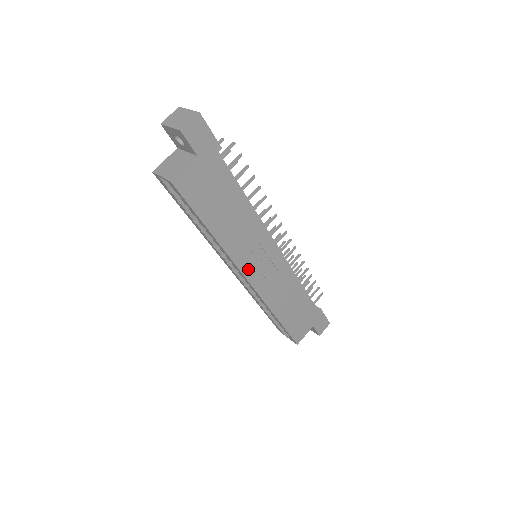
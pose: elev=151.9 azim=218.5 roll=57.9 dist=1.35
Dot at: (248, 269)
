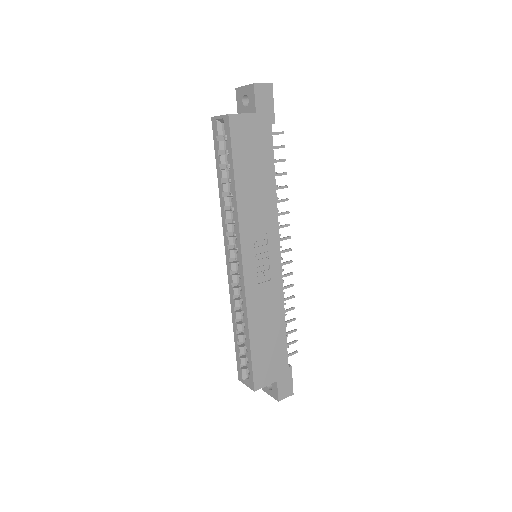
Dot at: (248, 252)
